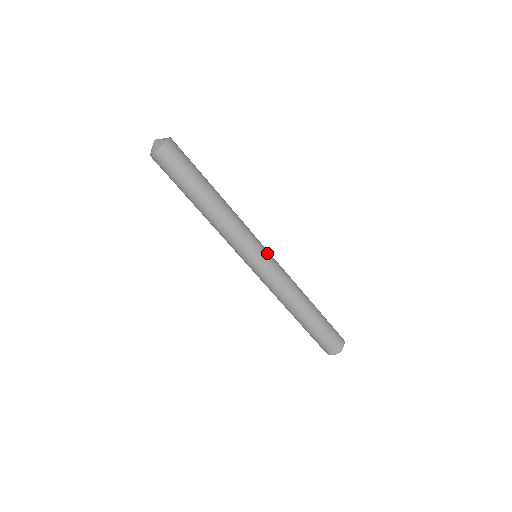
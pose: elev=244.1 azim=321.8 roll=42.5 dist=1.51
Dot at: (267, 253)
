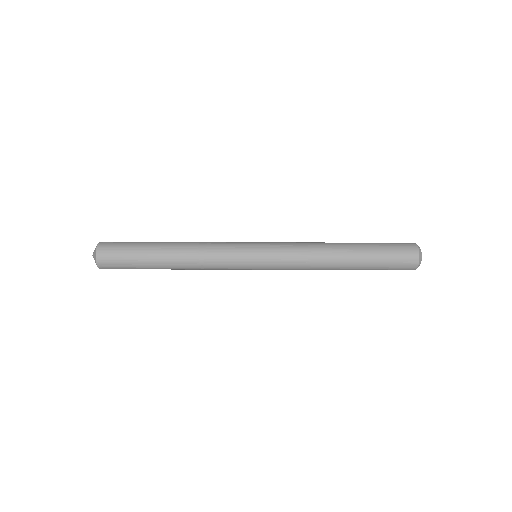
Dot at: (259, 258)
